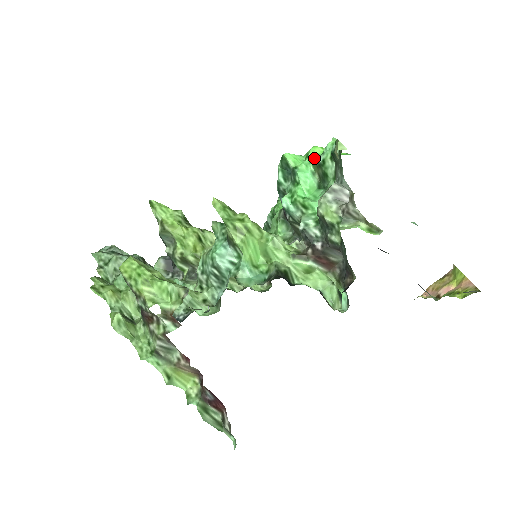
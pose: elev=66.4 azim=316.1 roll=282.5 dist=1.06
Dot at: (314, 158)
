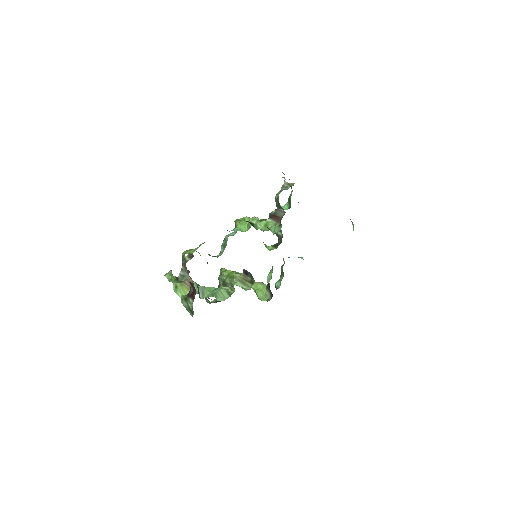
Dot at: occluded
